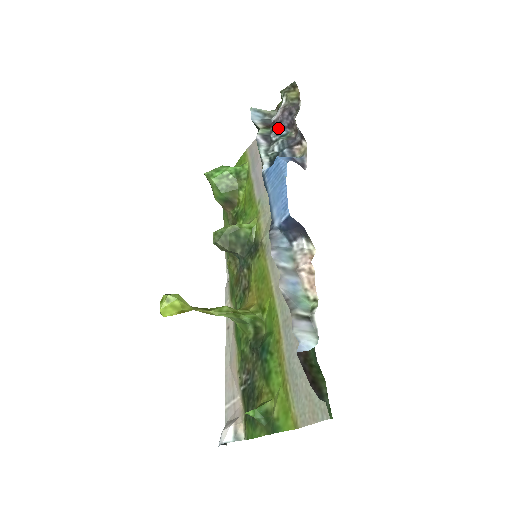
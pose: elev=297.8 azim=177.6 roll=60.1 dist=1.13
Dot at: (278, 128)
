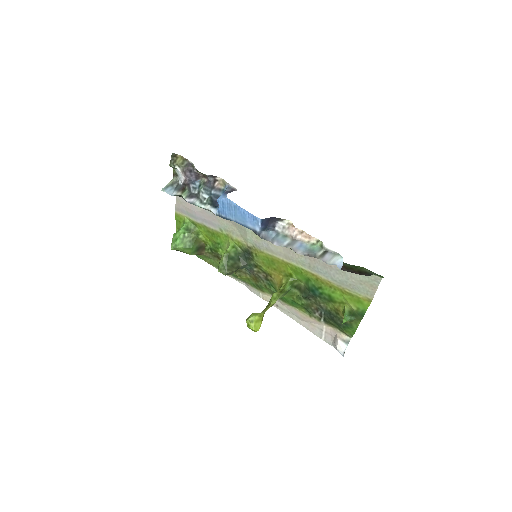
Dot at: (191, 185)
